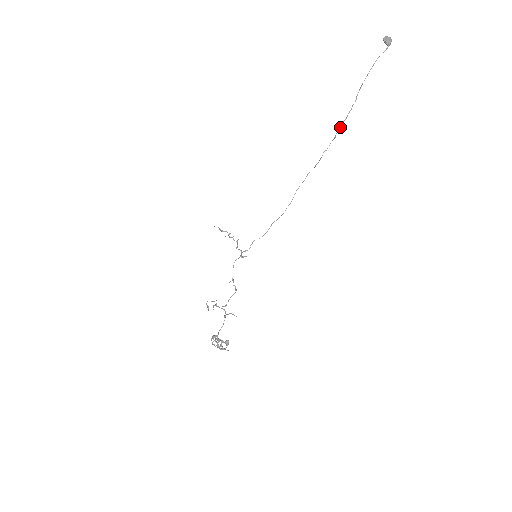
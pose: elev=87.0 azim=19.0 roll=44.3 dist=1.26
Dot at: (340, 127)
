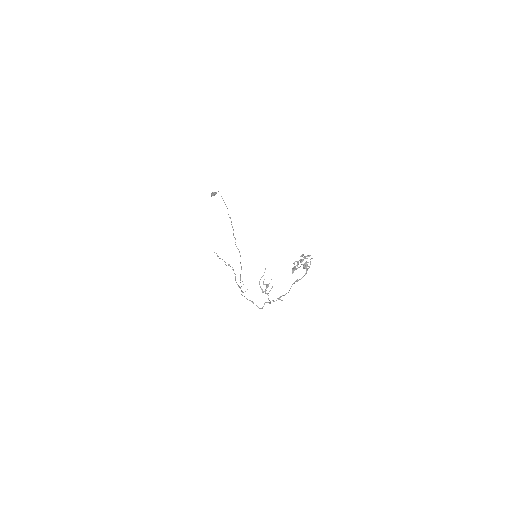
Dot at: occluded
